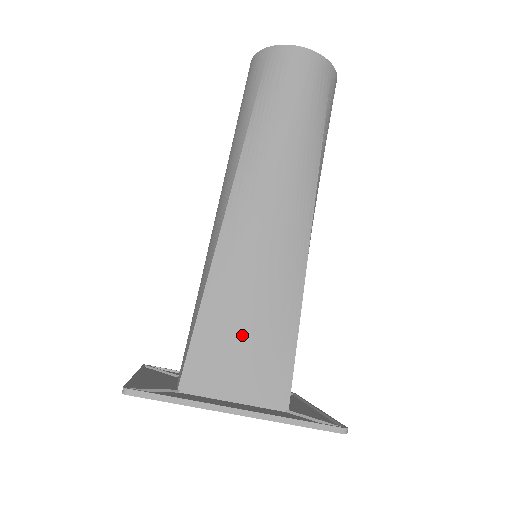
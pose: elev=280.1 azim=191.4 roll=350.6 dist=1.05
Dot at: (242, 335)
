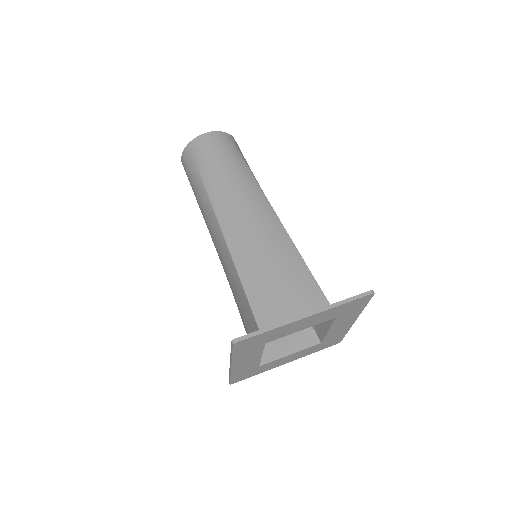
Dot at: (279, 289)
